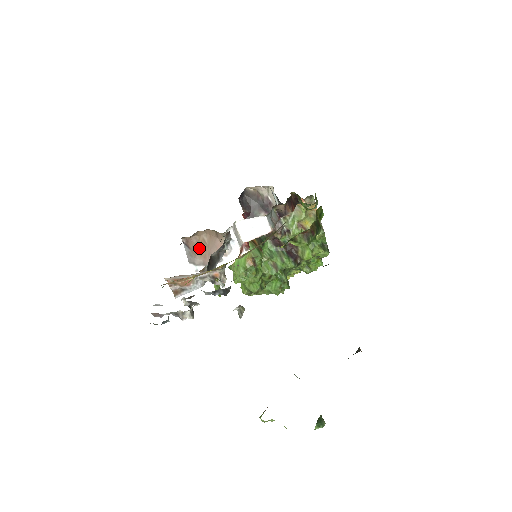
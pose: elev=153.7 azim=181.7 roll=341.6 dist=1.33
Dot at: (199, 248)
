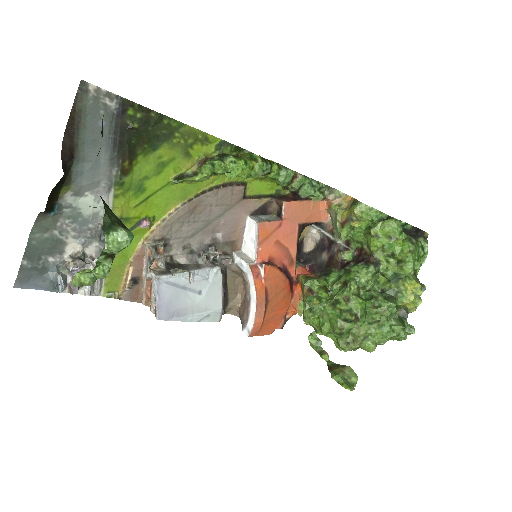
Dot at: (244, 308)
